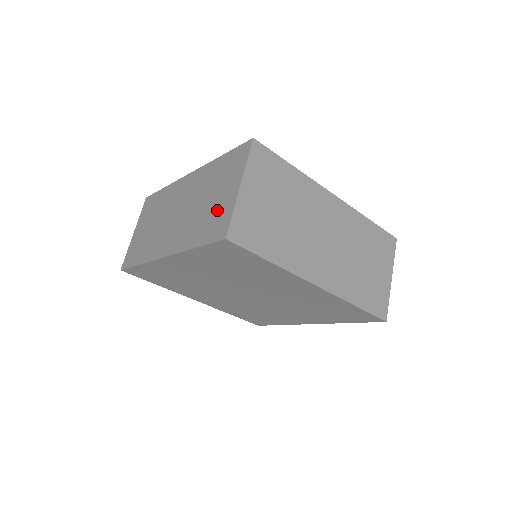
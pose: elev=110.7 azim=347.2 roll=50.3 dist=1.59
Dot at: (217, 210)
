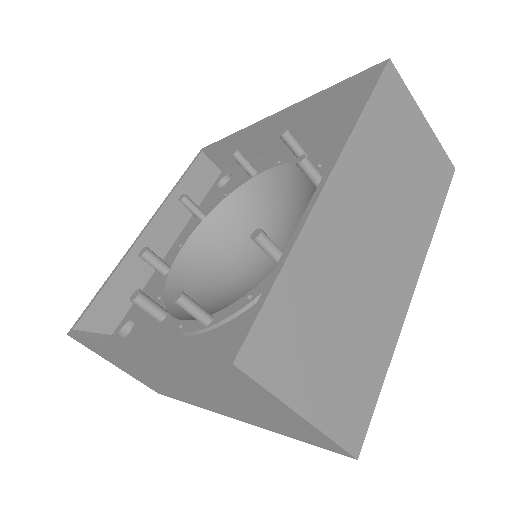
Dot at: (283, 422)
